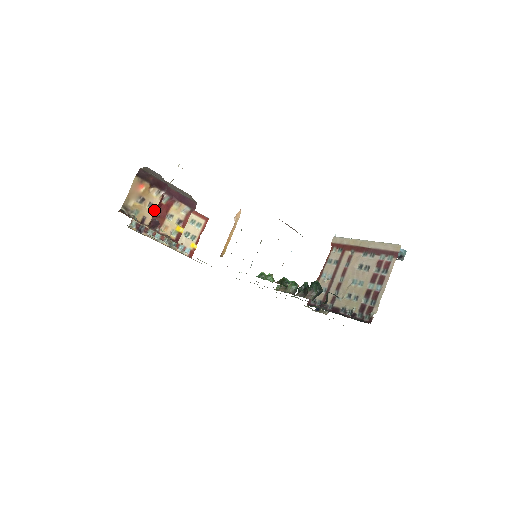
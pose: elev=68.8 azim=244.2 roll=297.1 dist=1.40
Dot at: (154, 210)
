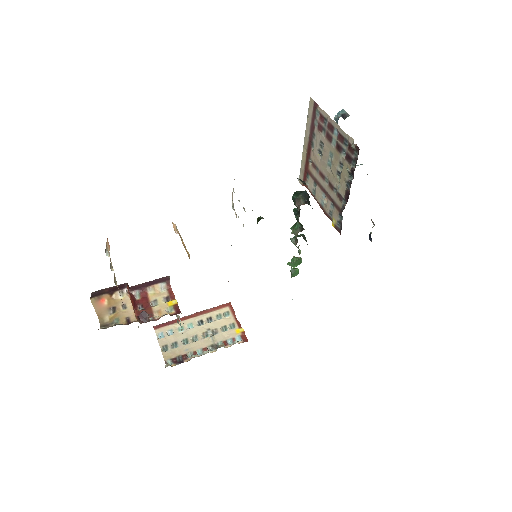
Dot at: (131, 307)
